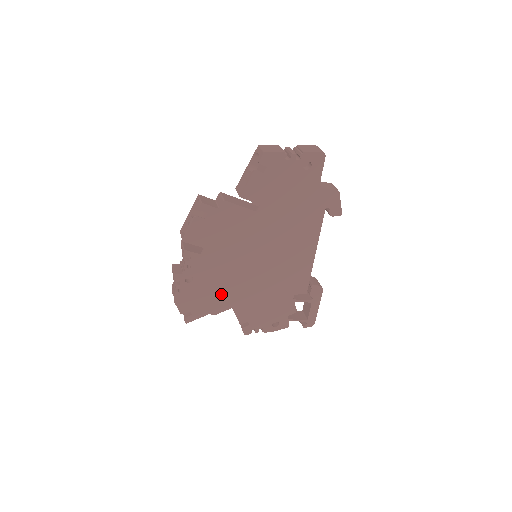
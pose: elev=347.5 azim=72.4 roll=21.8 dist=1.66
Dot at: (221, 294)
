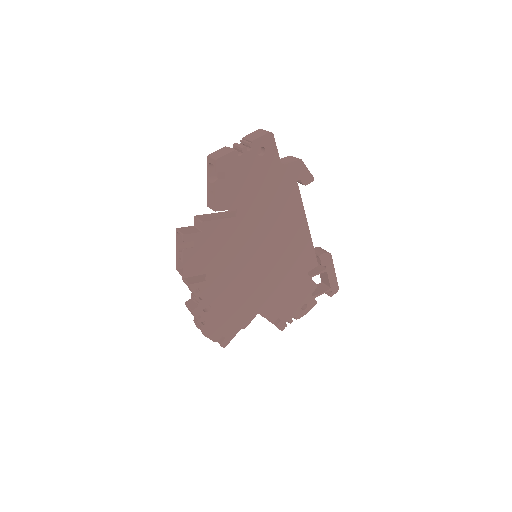
Dot at: (242, 306)
